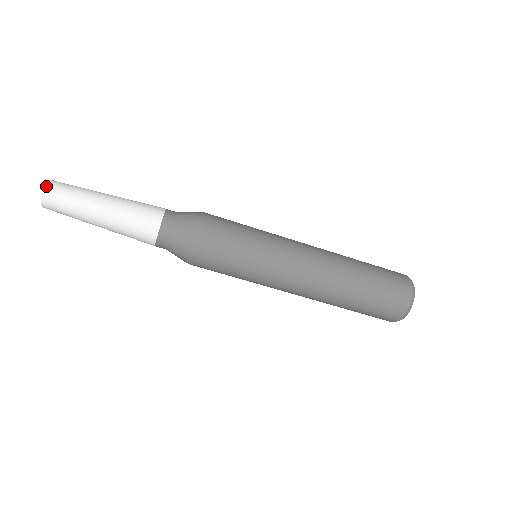
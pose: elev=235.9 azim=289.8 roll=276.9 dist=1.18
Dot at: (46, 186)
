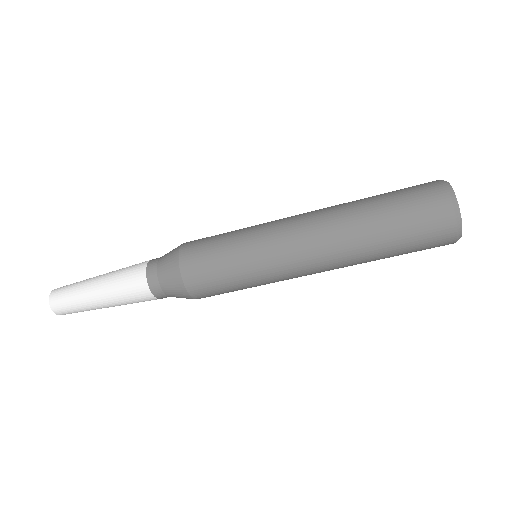
Dot at: (53, 311)
